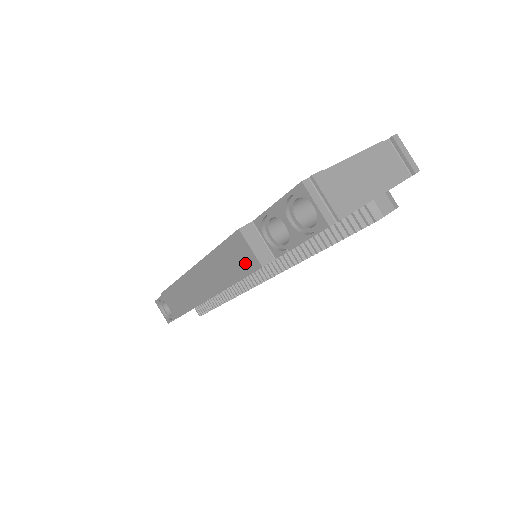
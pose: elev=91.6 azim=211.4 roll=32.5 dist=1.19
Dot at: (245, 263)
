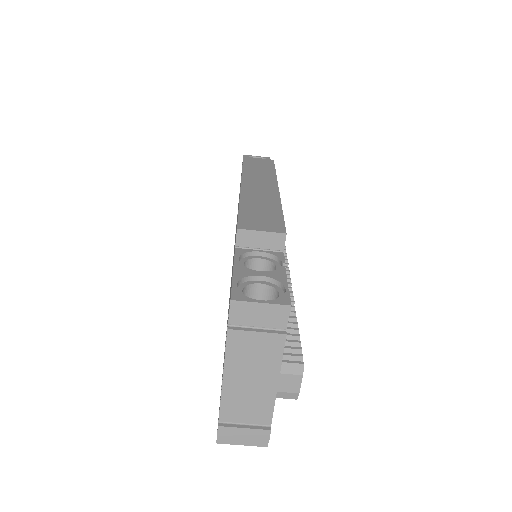
Dot at: occluded
